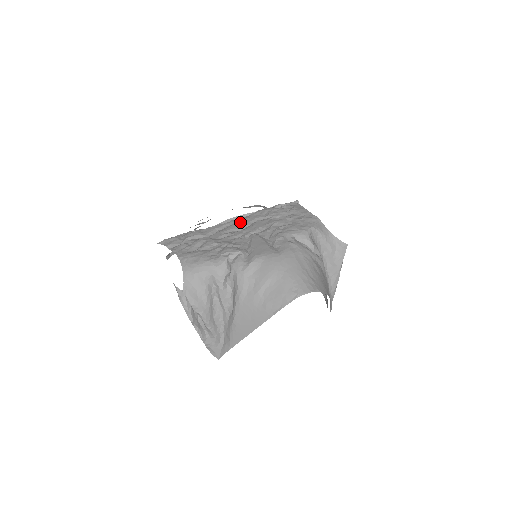
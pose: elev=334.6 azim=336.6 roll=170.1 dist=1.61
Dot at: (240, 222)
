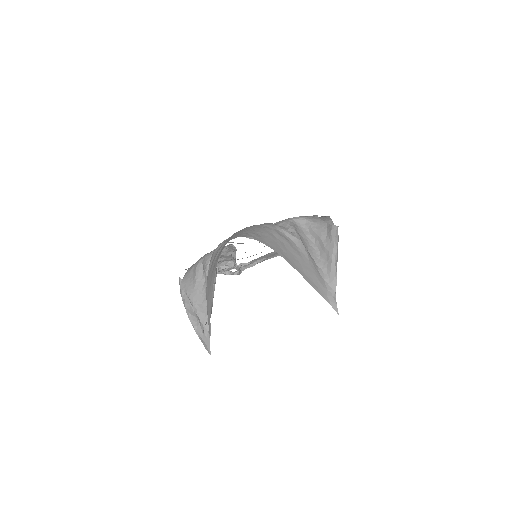
Dot at: occluded
